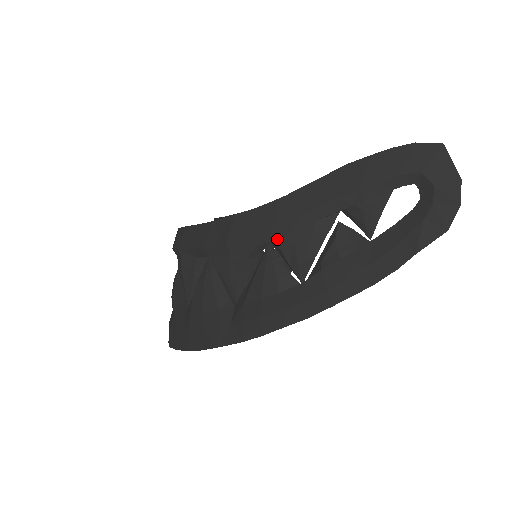
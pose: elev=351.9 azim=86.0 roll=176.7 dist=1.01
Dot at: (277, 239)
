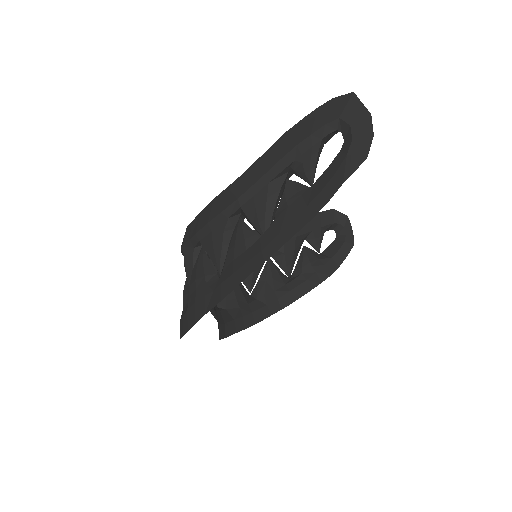
Dot at: (242, 206)
